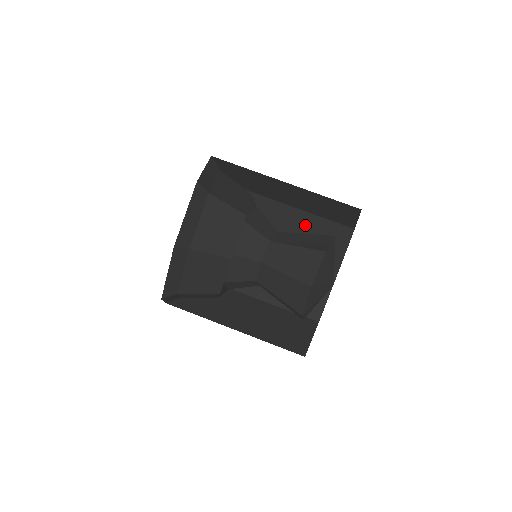
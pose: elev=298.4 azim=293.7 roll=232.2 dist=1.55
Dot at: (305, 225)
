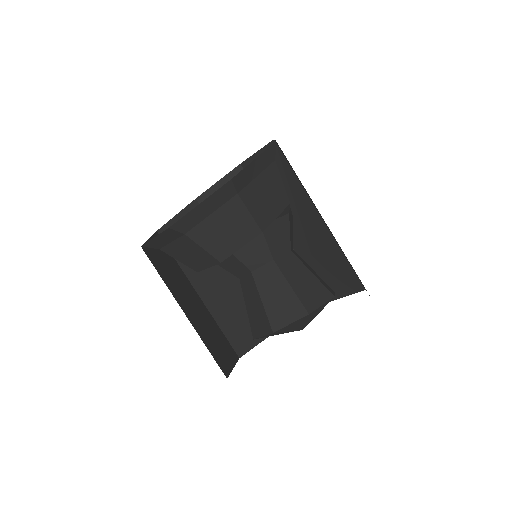
Dot at: (328, 249)
